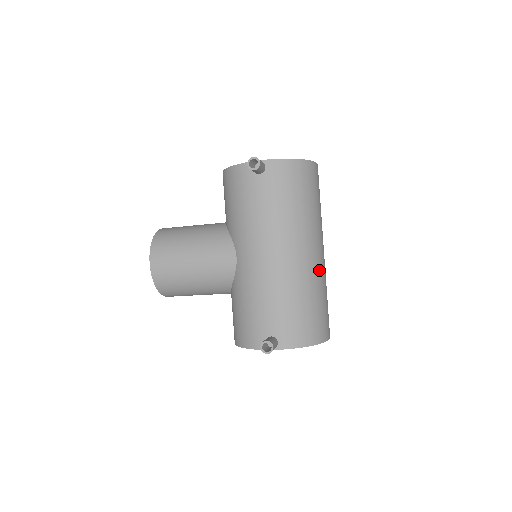
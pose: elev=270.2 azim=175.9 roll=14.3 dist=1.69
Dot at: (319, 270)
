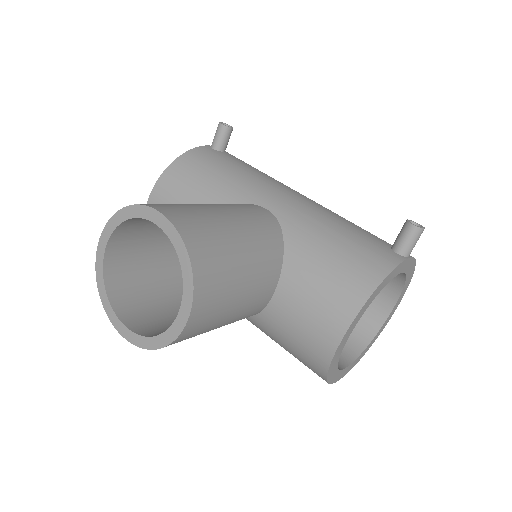
Dot at: occluded
